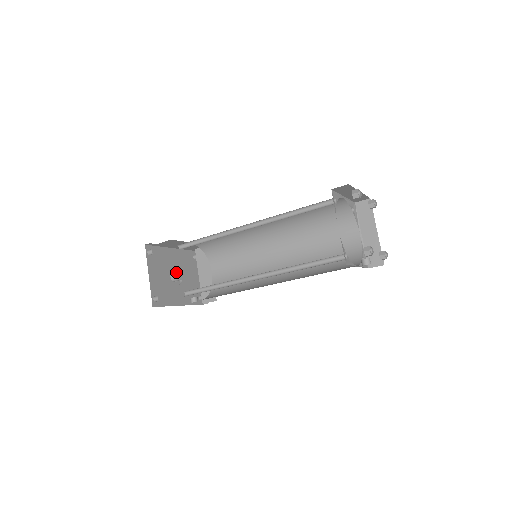
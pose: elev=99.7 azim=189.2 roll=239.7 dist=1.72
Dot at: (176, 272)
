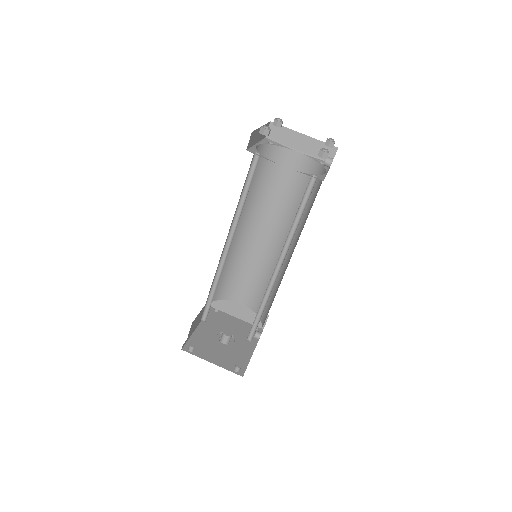
Dot at: (222, 336)
